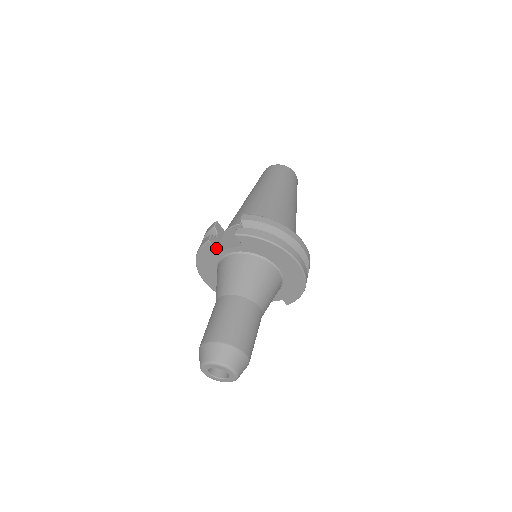
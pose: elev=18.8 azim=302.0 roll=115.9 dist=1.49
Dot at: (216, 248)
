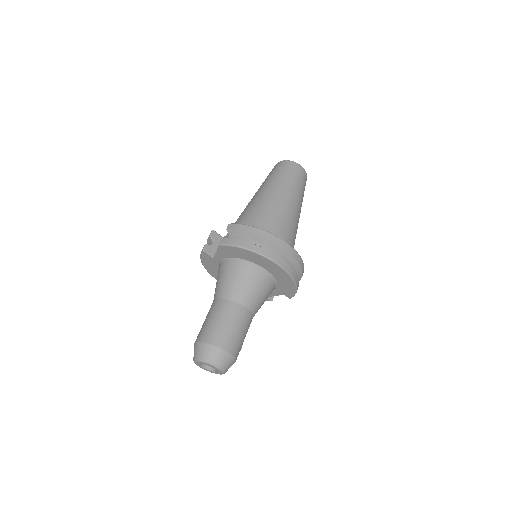
Dot at: (212, 255)
